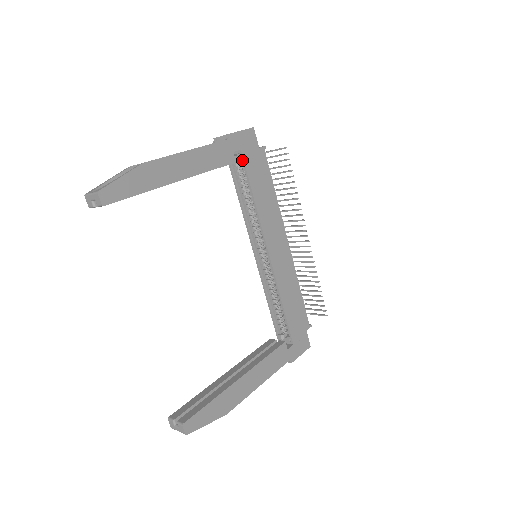
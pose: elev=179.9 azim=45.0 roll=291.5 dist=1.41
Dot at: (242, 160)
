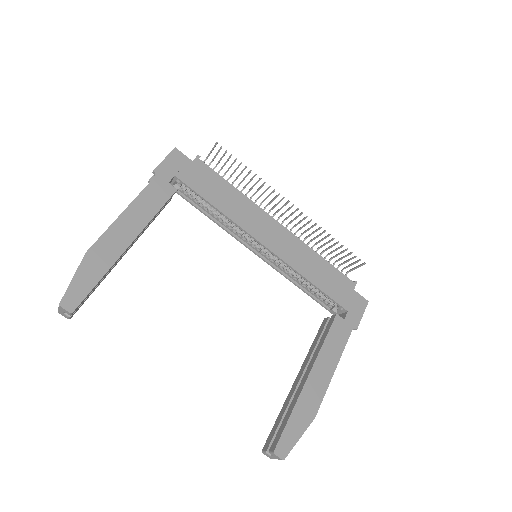
Dot at: (182, 183)
